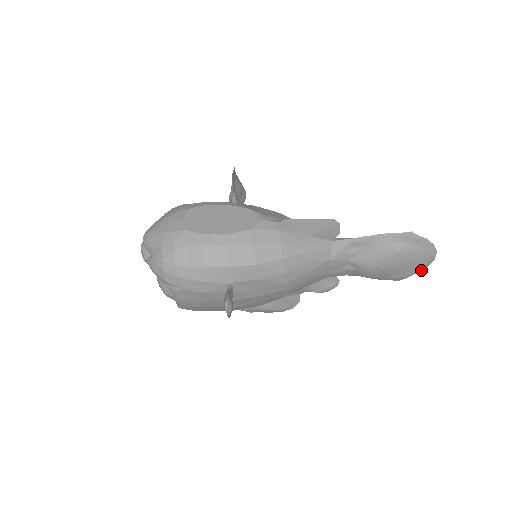
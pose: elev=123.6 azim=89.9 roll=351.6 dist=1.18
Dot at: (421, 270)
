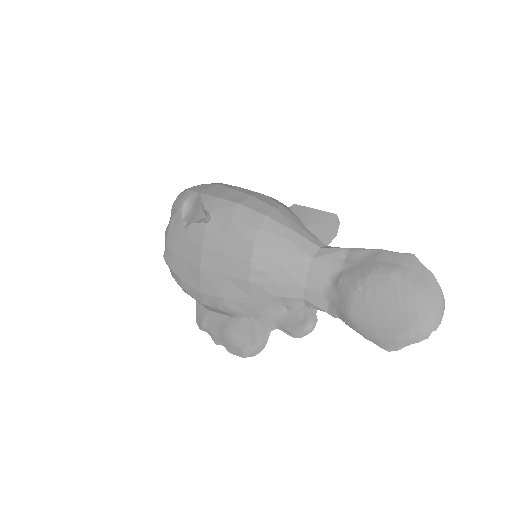
Dot at: (420, 336)
